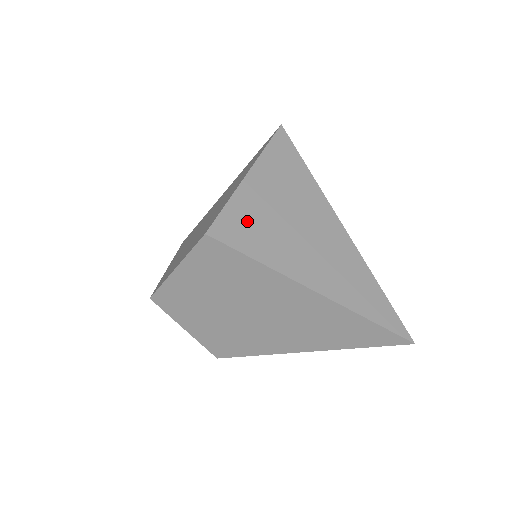
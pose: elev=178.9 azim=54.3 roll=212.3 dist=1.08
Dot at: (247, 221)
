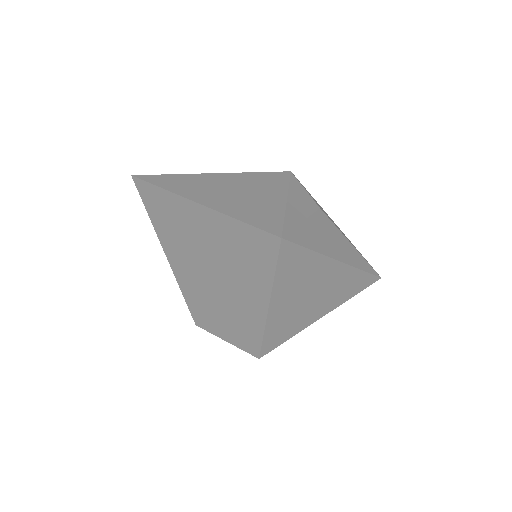
Dot at: (279, 328)
